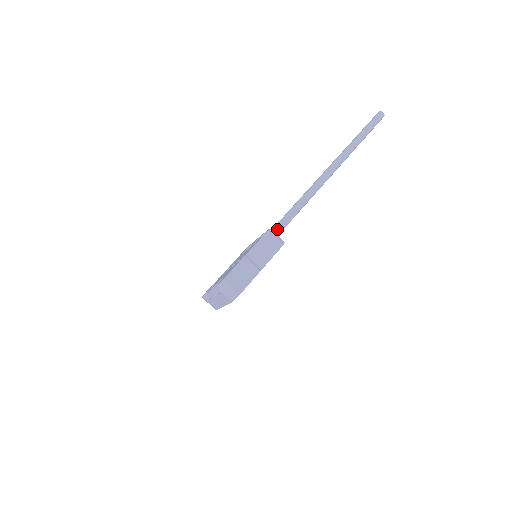
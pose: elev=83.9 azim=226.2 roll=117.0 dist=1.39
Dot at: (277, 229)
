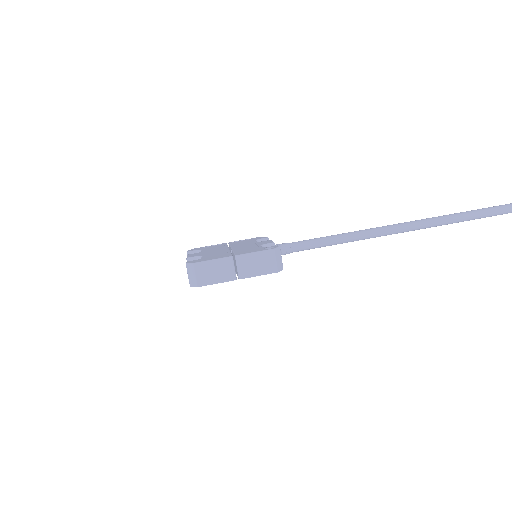
Dot at: (296, 247)
